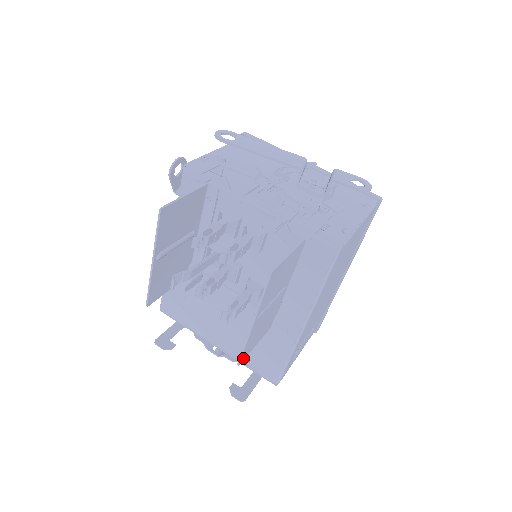
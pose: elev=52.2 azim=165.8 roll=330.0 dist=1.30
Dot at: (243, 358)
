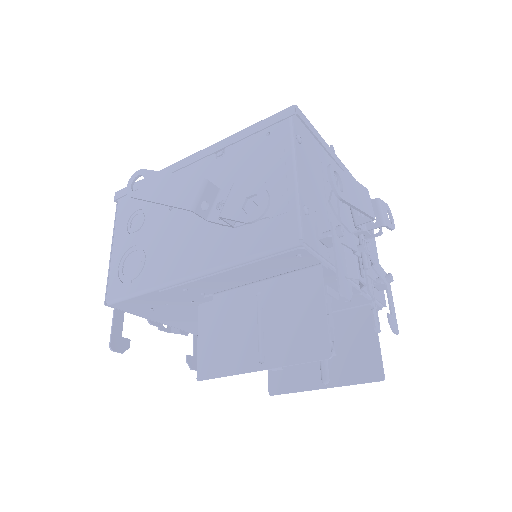
Dot at: (274, 388)
